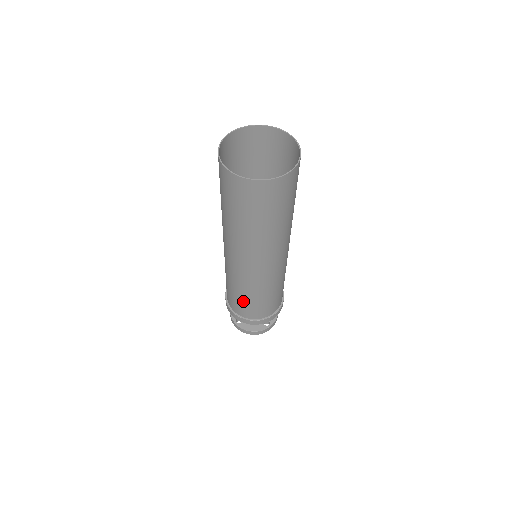
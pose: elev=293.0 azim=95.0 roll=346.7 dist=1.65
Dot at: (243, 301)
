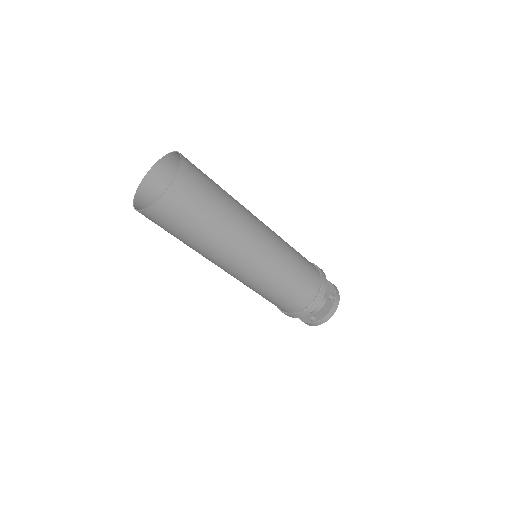
Dot at: (286, 294)
